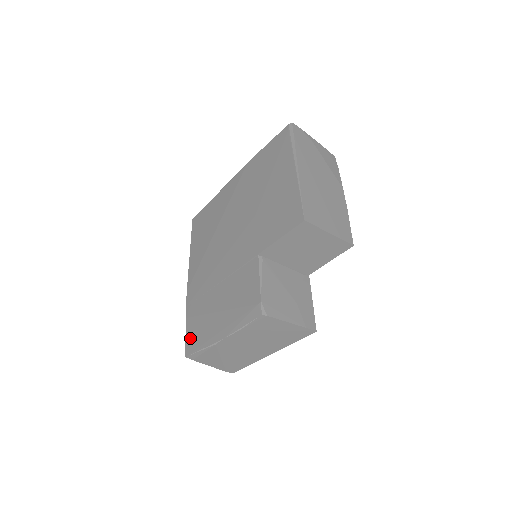
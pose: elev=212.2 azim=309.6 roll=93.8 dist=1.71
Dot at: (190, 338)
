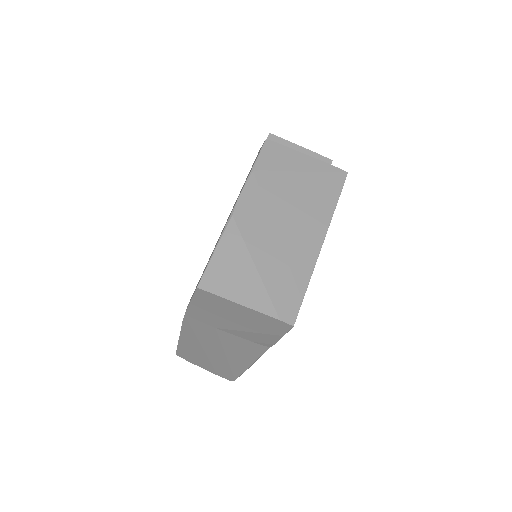
Dot at: occluded
